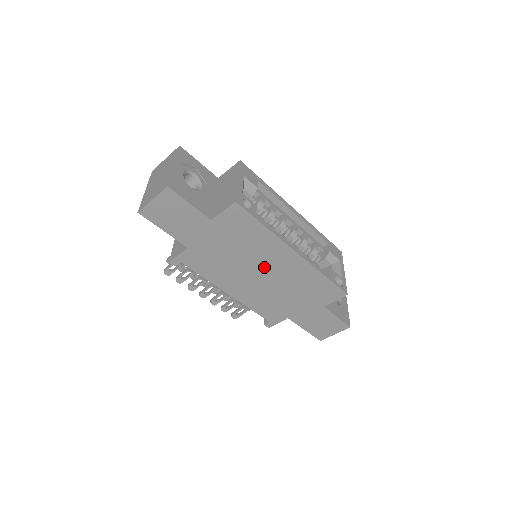
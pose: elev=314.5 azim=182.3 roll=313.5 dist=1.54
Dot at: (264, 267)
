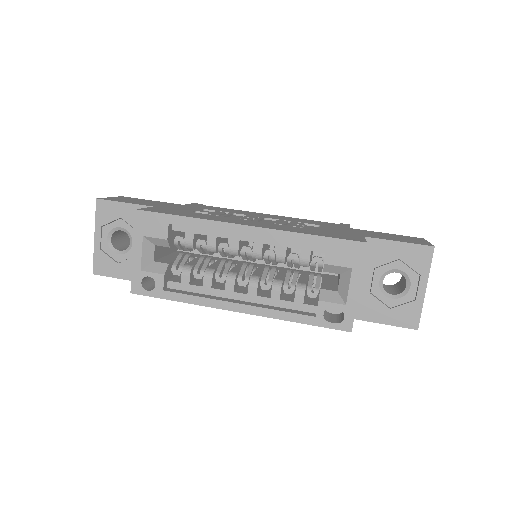
Dot at: occluded
